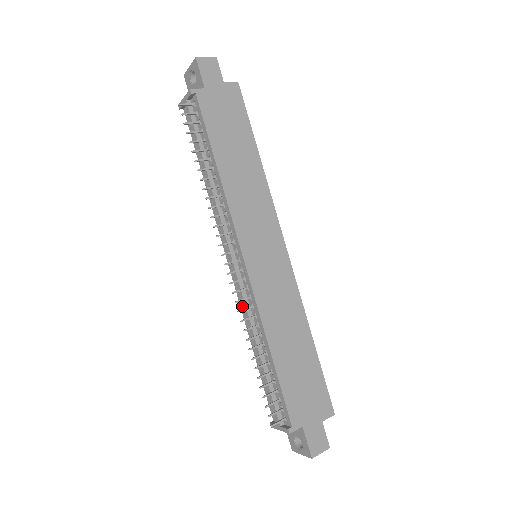
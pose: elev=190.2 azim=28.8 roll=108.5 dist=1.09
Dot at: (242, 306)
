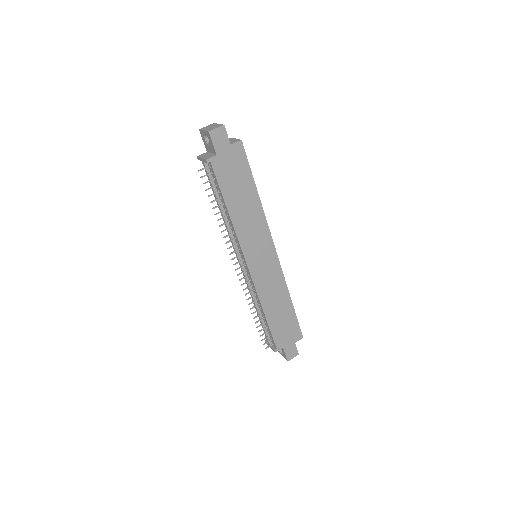
Dot at: occluded
